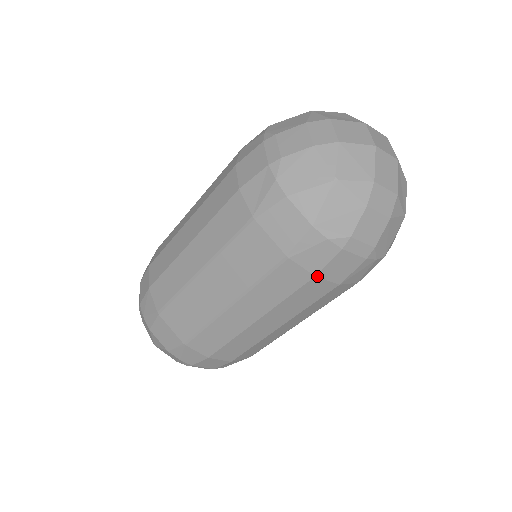
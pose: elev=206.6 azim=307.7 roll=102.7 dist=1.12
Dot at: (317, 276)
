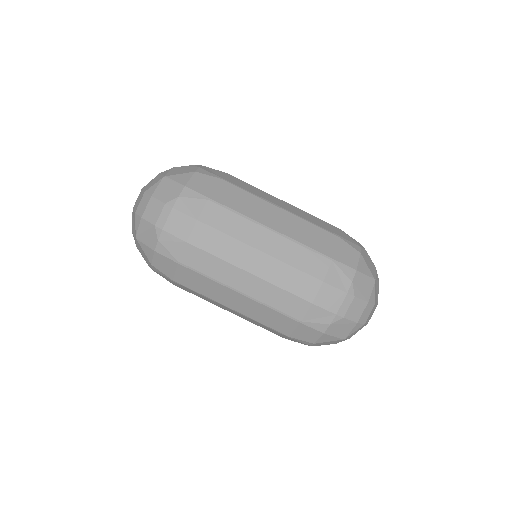
Dot at: occluded
